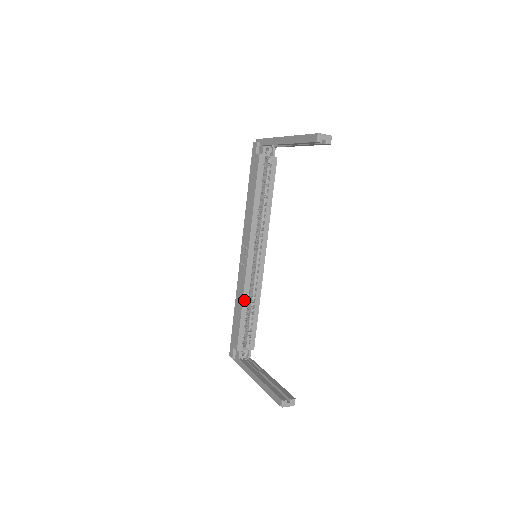
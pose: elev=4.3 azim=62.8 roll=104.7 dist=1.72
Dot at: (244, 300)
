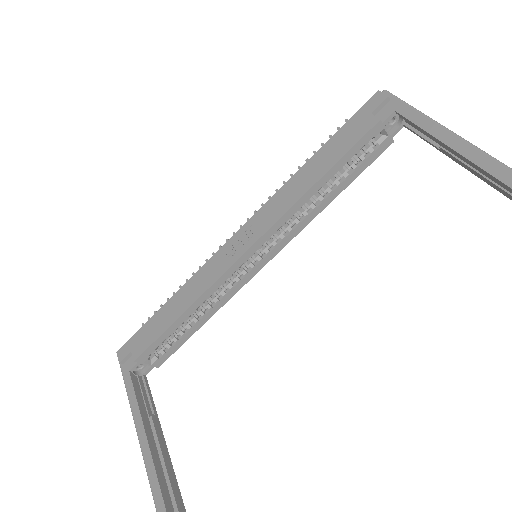
Dot at: (195, 304)
